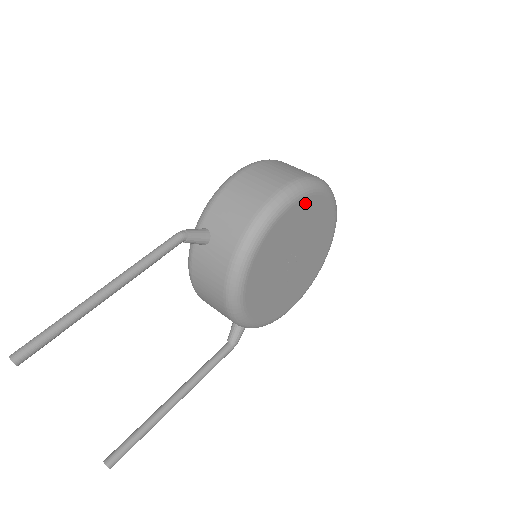
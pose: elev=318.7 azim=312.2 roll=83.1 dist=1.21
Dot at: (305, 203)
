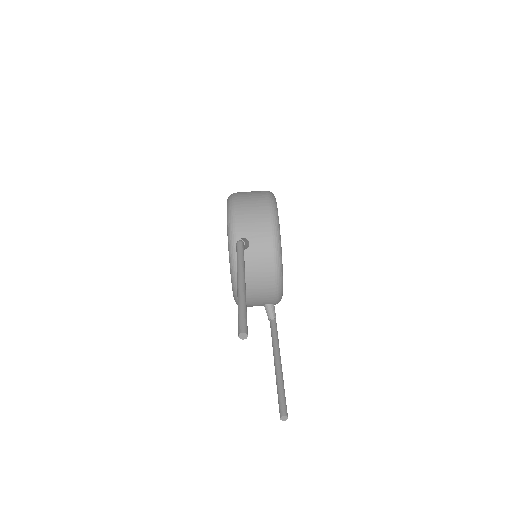
Dot at: occluded
